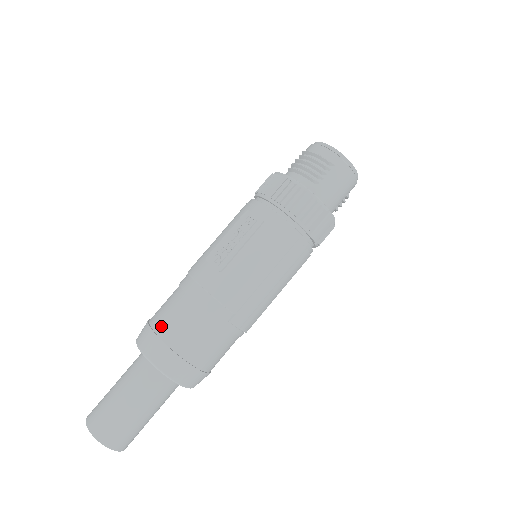
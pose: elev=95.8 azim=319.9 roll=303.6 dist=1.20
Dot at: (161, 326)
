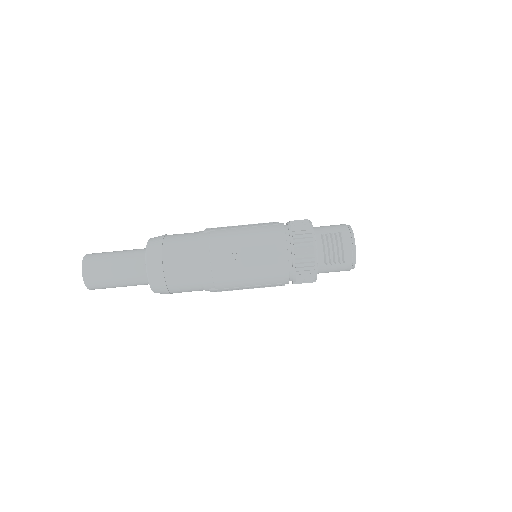
Dot at: (169, 263)
